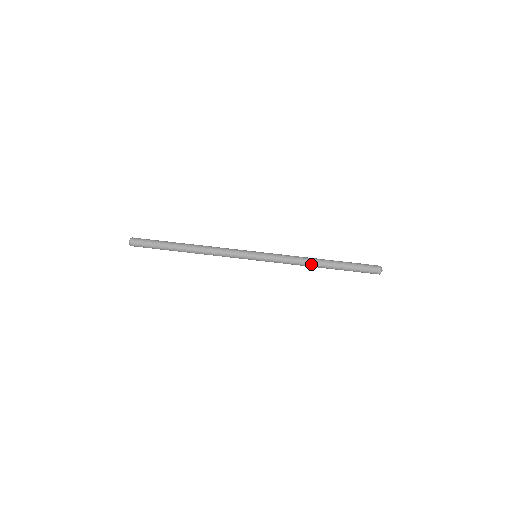
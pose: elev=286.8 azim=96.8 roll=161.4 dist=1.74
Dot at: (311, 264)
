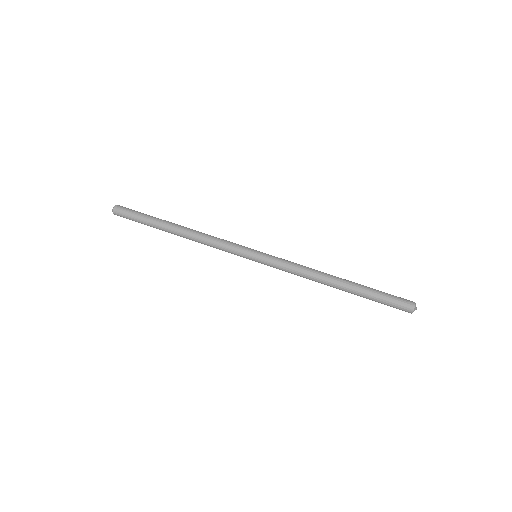
Dot at: (323, 278)
